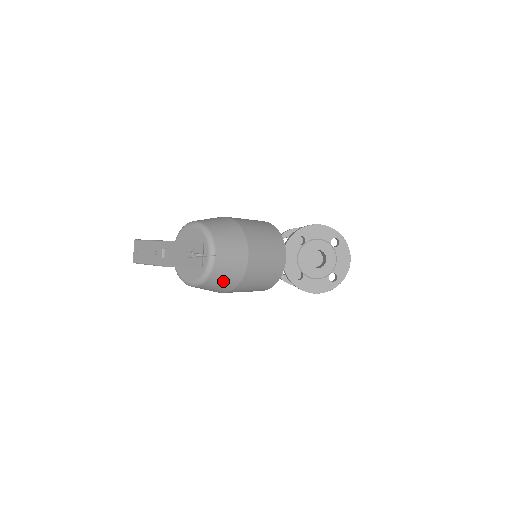
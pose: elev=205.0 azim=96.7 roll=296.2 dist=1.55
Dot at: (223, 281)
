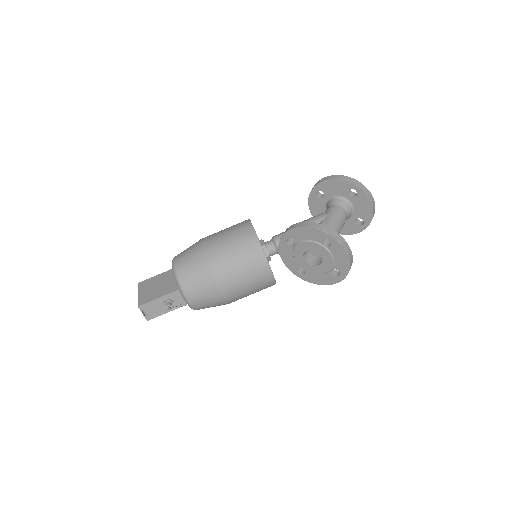
Dot at: occluded
